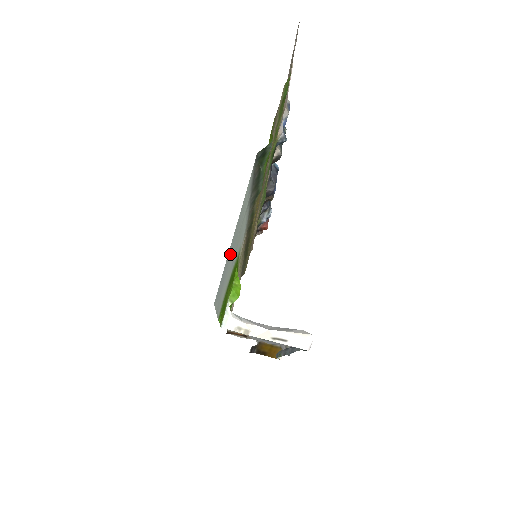
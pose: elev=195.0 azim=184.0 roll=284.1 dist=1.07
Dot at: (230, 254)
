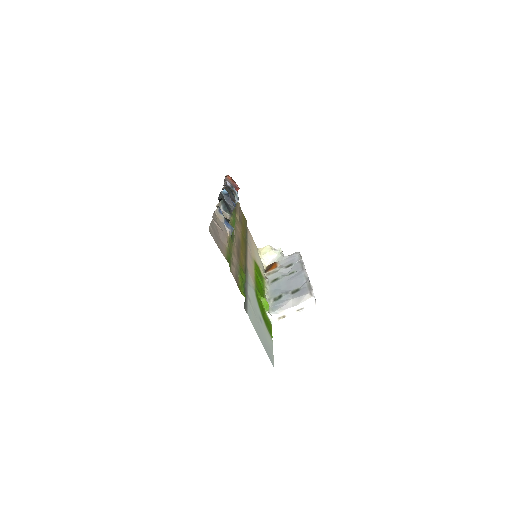
Dot at: (263, 340)
